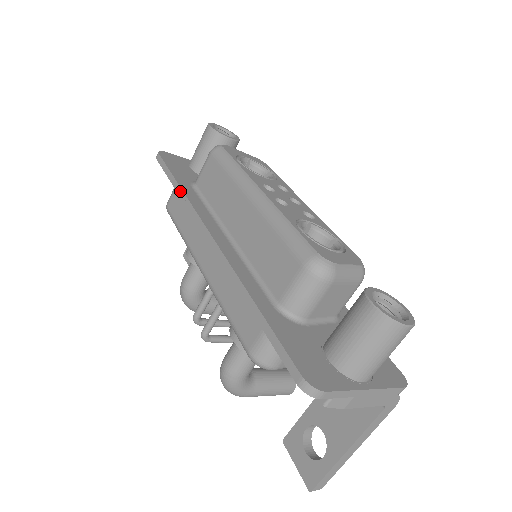
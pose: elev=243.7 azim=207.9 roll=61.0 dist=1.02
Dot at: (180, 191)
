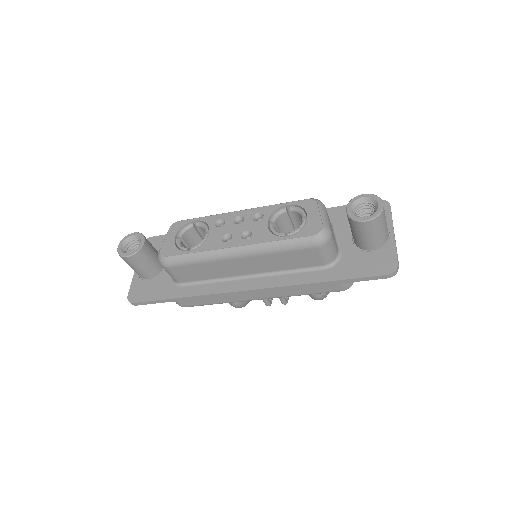
Dot at: (190, 298)
